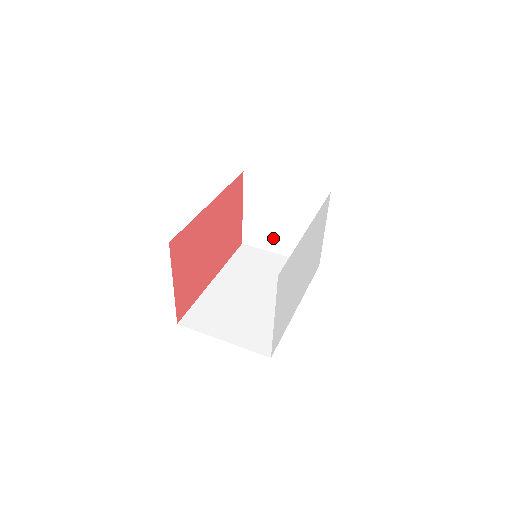
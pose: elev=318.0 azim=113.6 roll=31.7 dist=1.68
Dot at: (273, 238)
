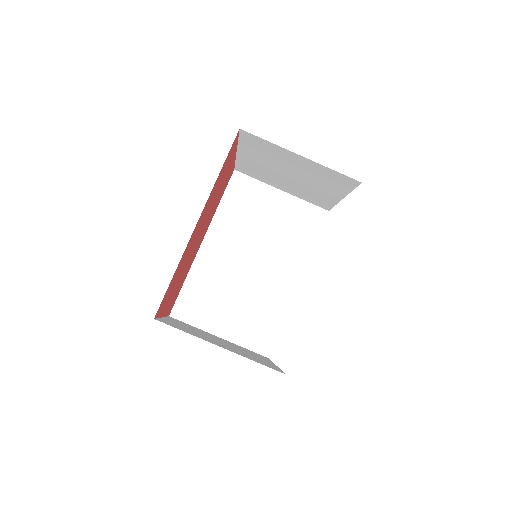
Dot at: (275, 180)
